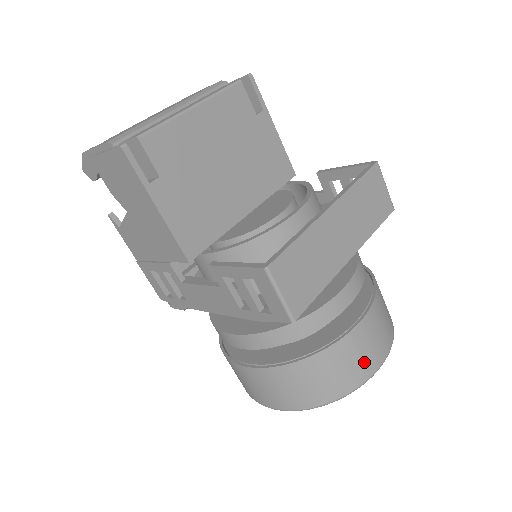
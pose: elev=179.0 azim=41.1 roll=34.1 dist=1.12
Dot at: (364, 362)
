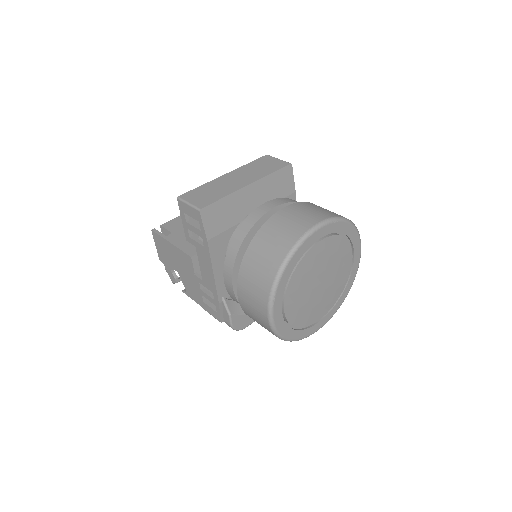
Dot at: (293, 228)
